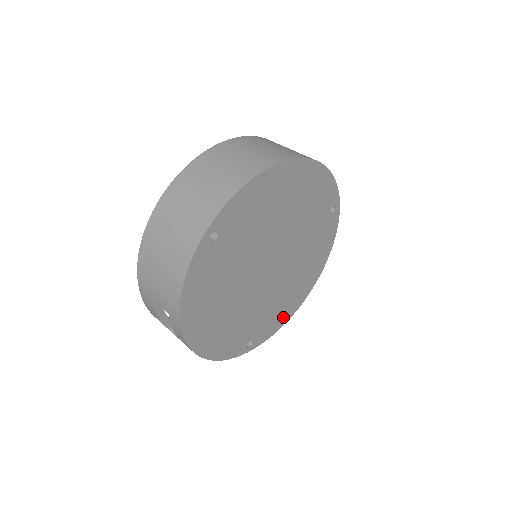
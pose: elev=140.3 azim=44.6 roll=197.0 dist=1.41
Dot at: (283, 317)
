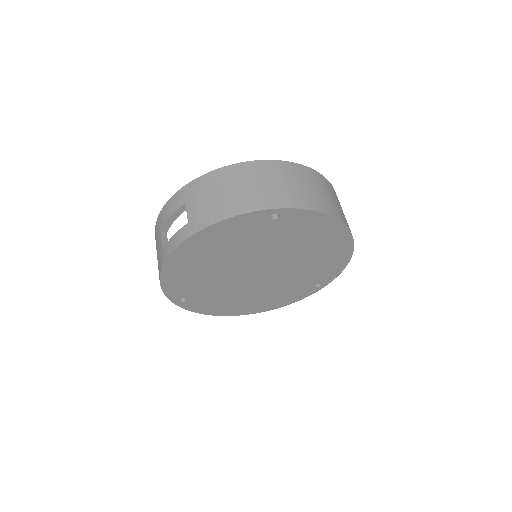
Dot at: (214, 309)
